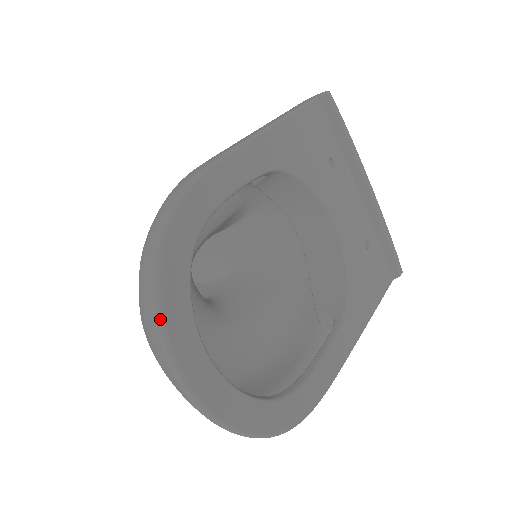
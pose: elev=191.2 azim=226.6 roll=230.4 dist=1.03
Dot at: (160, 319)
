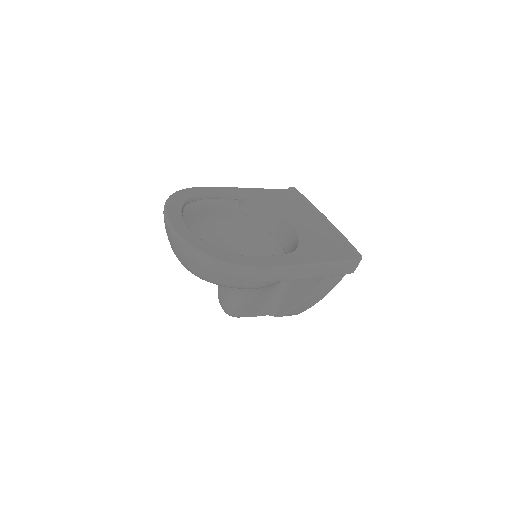
Dot at: (165, 207)
